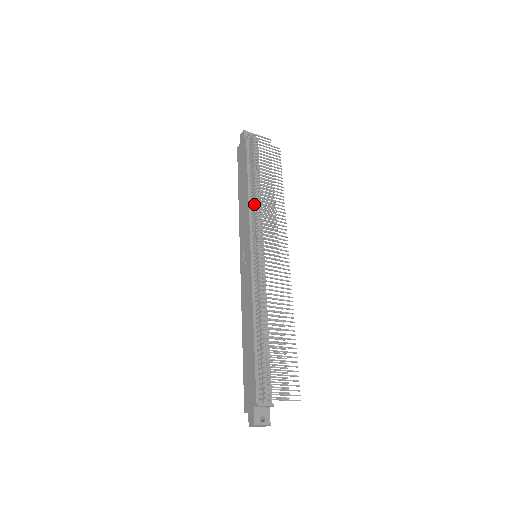
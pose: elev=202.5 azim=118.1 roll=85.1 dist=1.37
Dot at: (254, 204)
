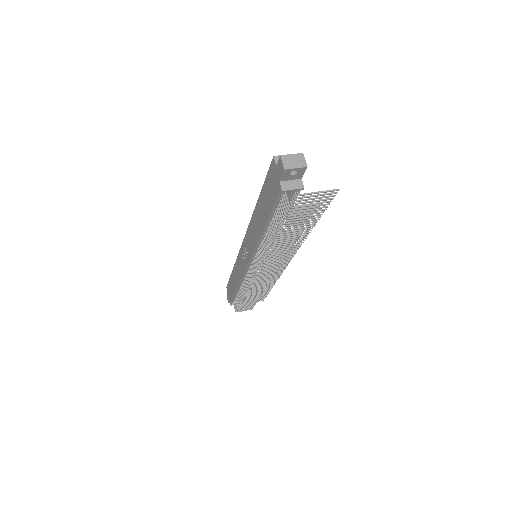
Dot at: (262, 249)
